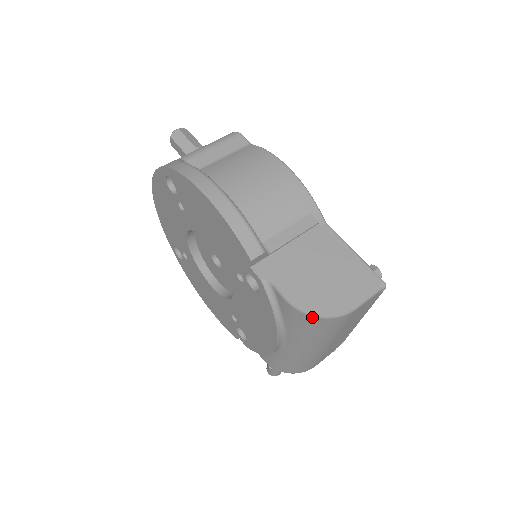
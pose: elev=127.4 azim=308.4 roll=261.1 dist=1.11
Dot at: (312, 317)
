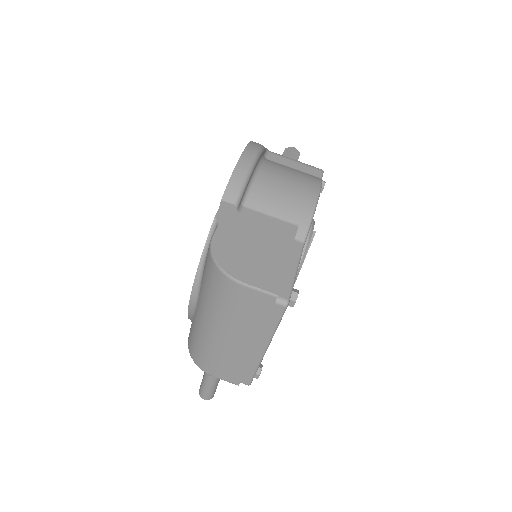
Dot at: (212, 260)
